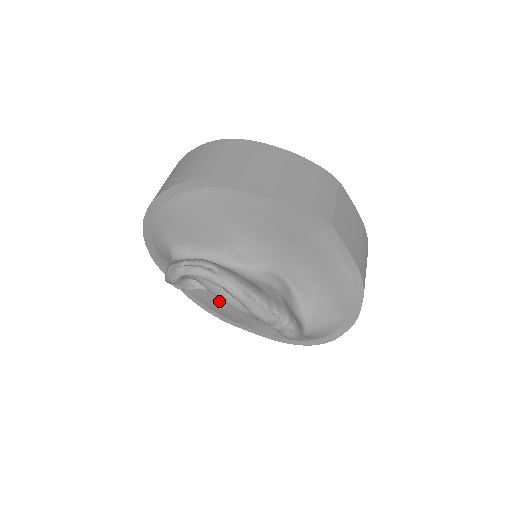
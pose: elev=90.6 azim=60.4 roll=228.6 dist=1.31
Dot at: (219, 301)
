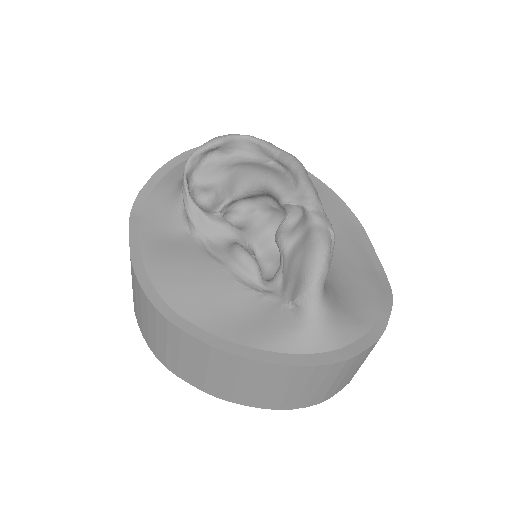
Dot at: (191, 256)
